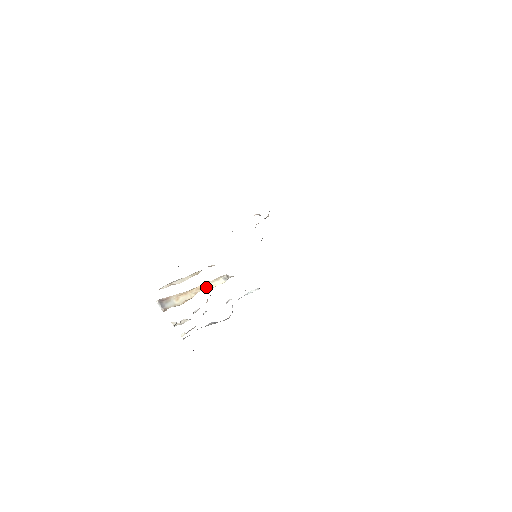
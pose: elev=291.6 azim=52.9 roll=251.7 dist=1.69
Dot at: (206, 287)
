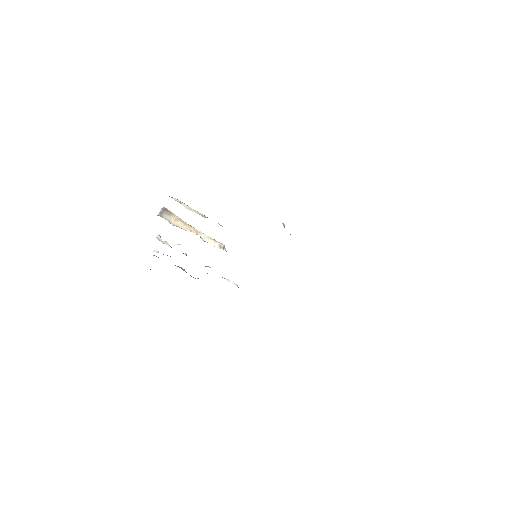
Dot at: (202, 236)
